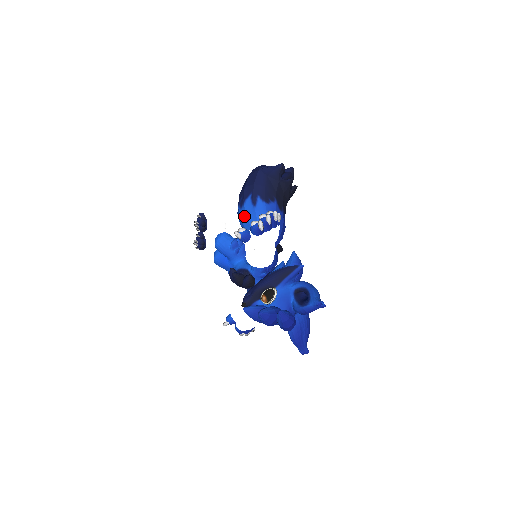
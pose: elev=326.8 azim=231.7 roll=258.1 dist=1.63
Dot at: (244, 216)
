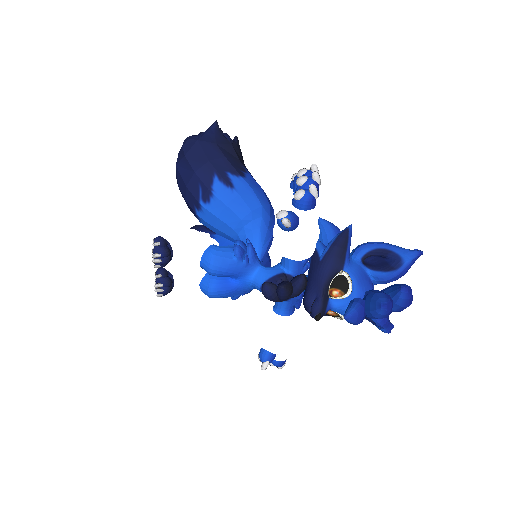
Dot at: (222, 210)
